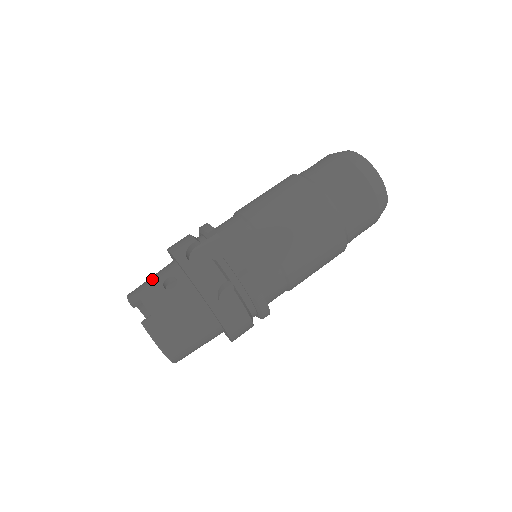
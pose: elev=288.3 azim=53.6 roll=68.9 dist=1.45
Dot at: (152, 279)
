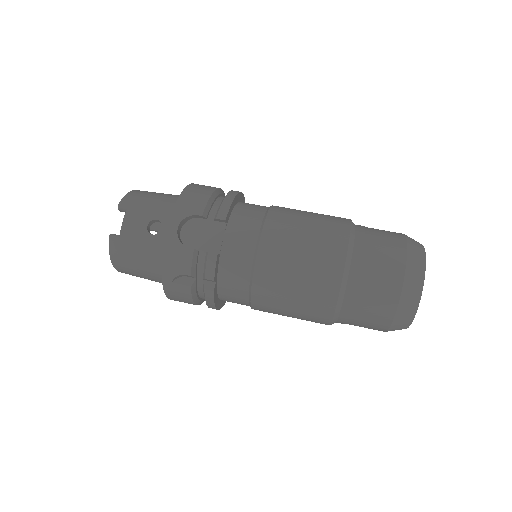
Dot at: (150, 204)
